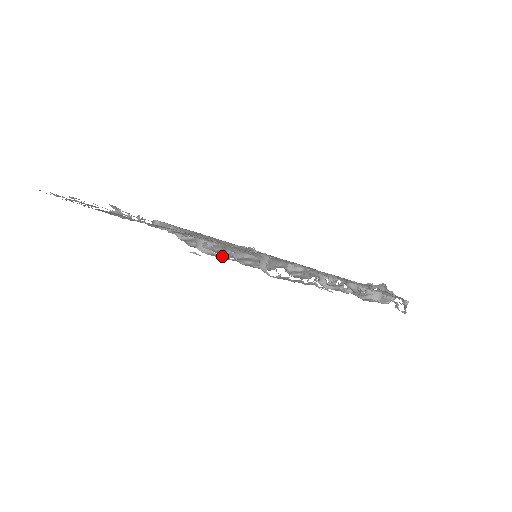
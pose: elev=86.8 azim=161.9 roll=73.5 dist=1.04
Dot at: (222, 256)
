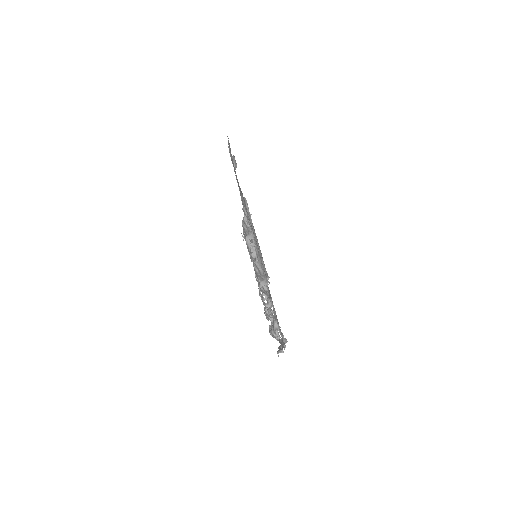
Dot at: (250, 251)
